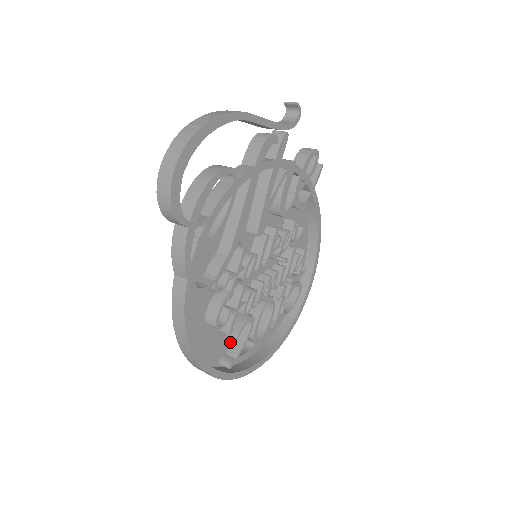
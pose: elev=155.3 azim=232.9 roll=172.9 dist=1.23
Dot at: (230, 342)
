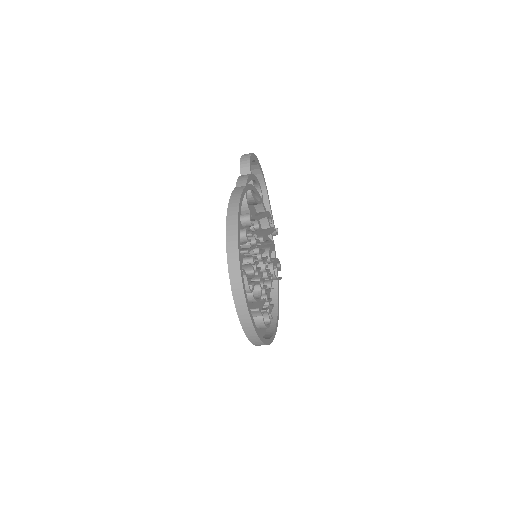
Dot at: occluded
